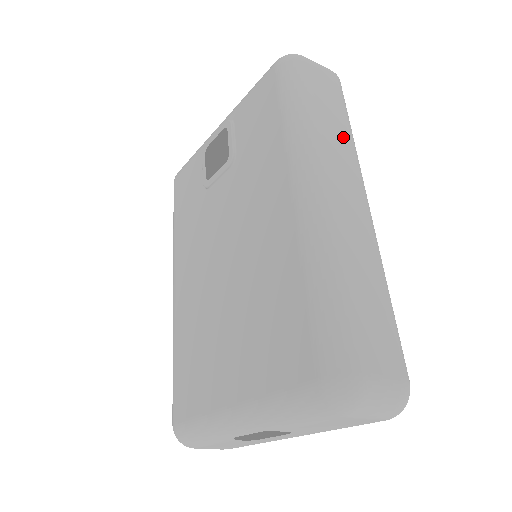
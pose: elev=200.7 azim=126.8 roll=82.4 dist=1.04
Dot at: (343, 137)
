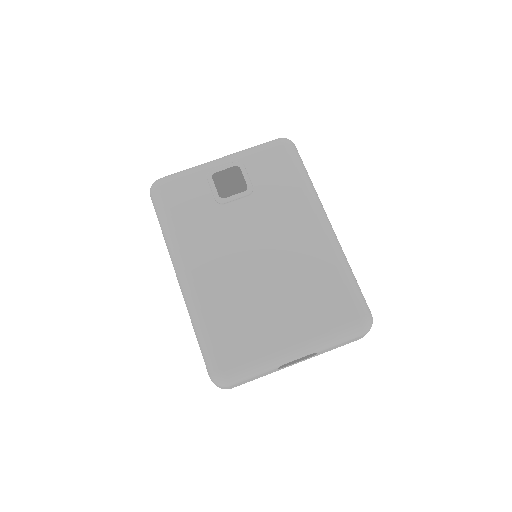
Dot at: occluded
